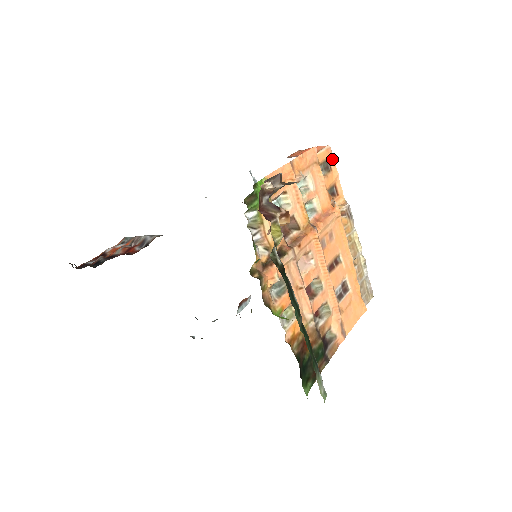
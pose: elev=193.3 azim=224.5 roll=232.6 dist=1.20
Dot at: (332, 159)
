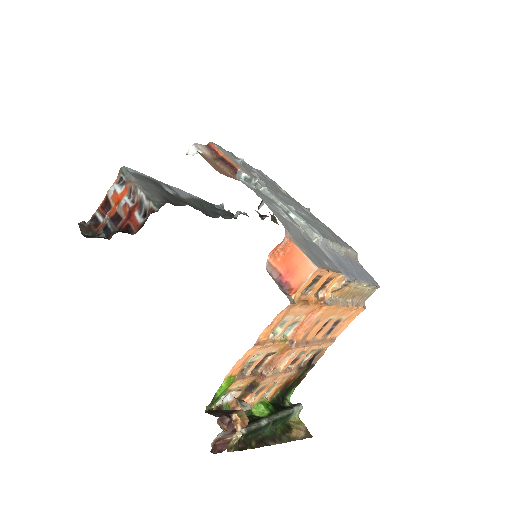
Dot at: (322, 271)
